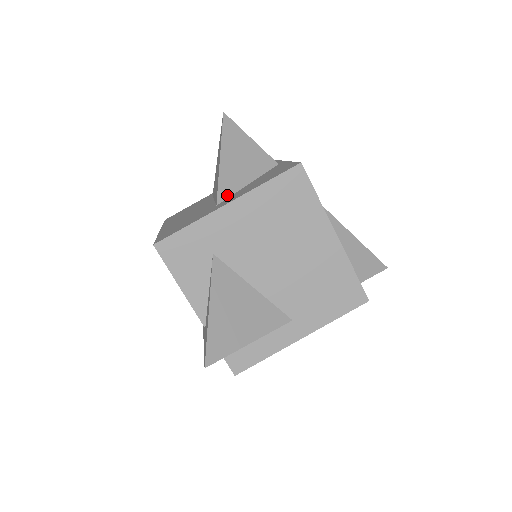
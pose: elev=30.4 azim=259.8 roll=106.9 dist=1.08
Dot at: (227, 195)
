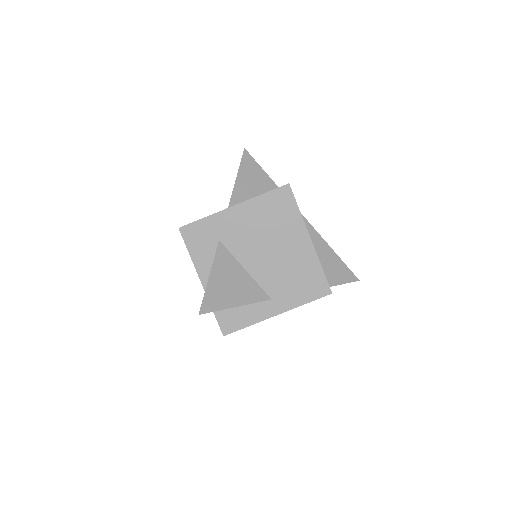
Dot at: (237, 203)
